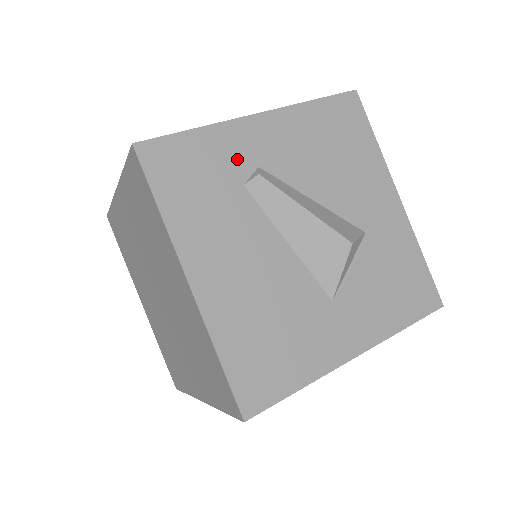
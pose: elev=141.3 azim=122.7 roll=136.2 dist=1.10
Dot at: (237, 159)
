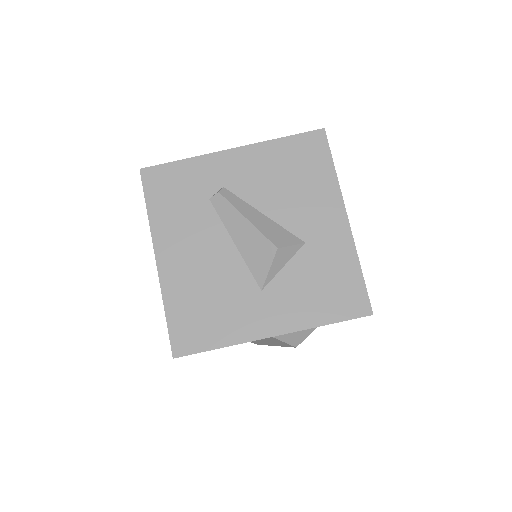
Dot at: (208, 181)
